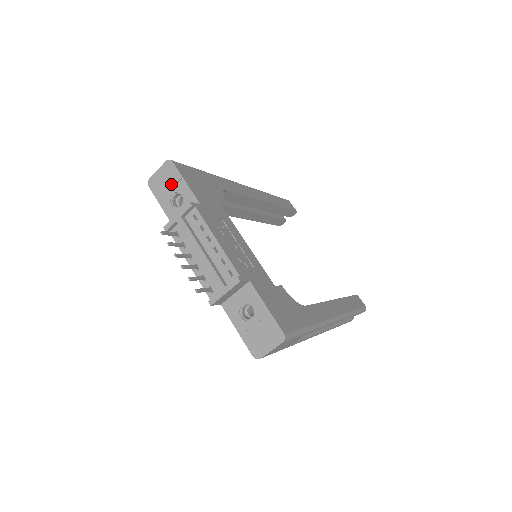
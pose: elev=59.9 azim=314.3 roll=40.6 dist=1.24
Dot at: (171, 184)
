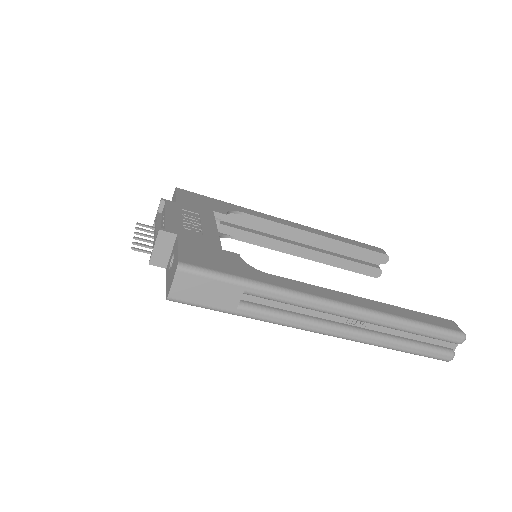
Dot at: occluded
